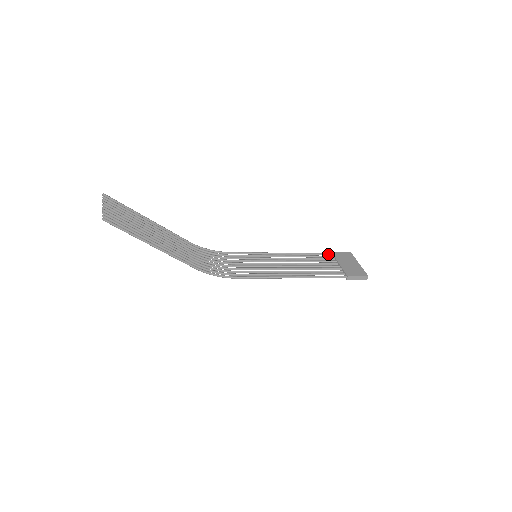
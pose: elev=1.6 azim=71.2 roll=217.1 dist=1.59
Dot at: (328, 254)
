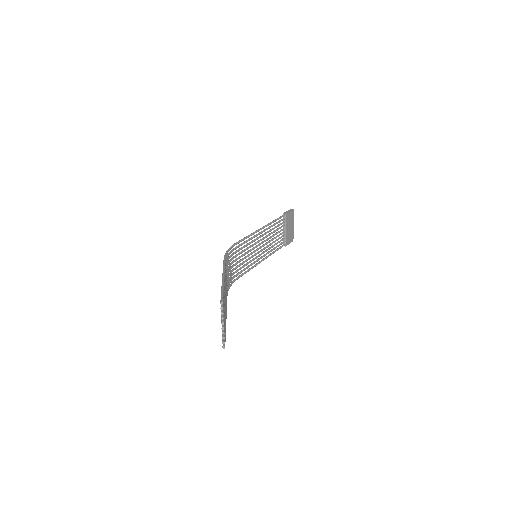
Dot at: (283, 217)
